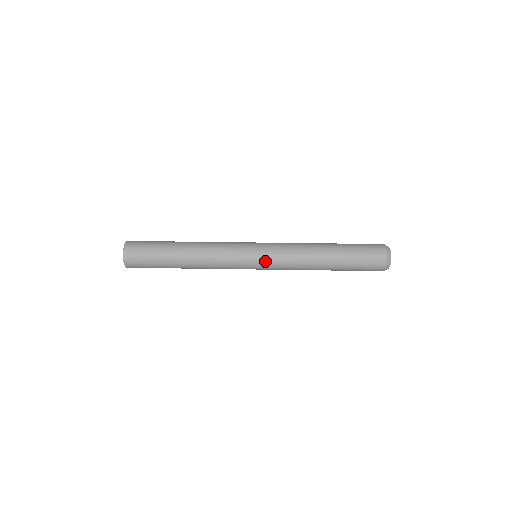
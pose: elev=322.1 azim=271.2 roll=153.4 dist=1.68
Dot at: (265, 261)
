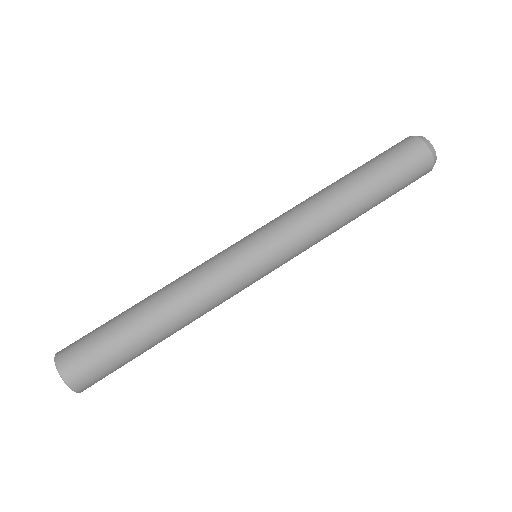
Dot at: (279, 260)
